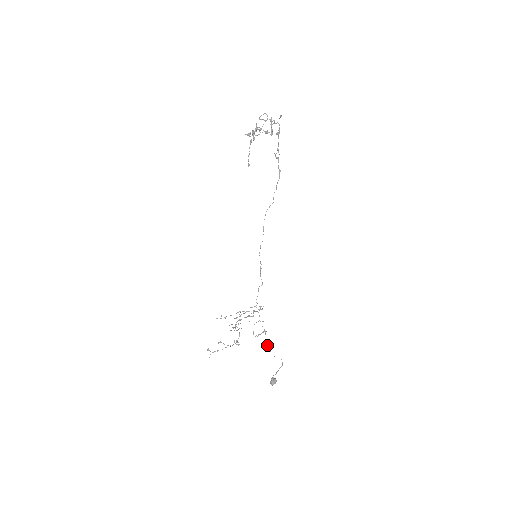
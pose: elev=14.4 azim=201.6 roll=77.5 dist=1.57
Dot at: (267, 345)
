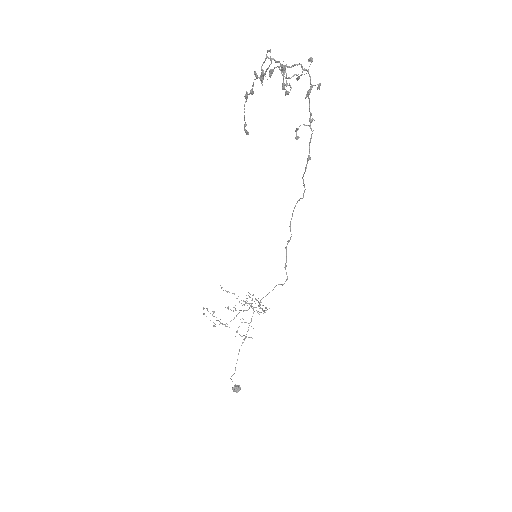
Dot at: occluded
